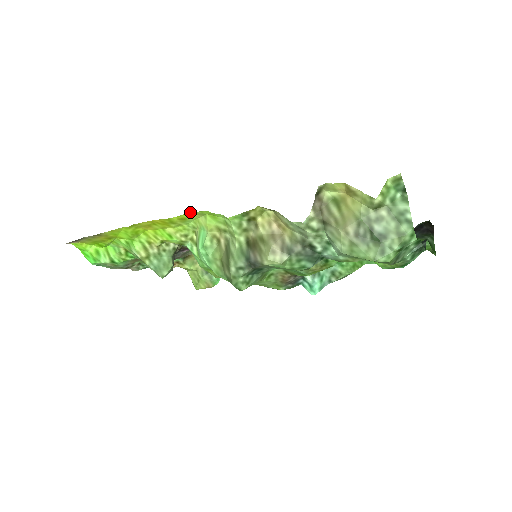
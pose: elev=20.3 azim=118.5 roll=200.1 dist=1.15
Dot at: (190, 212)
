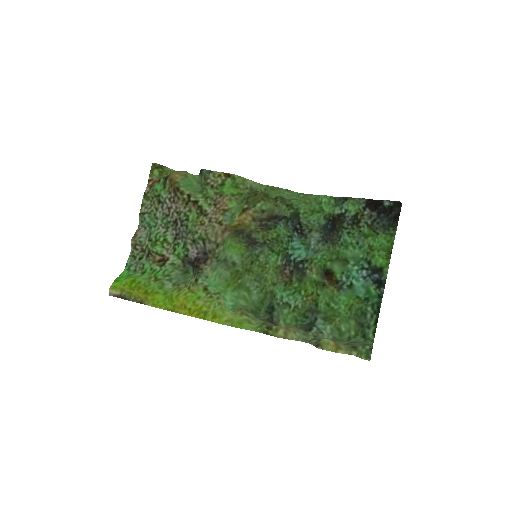
Dot at: (222, 323)
